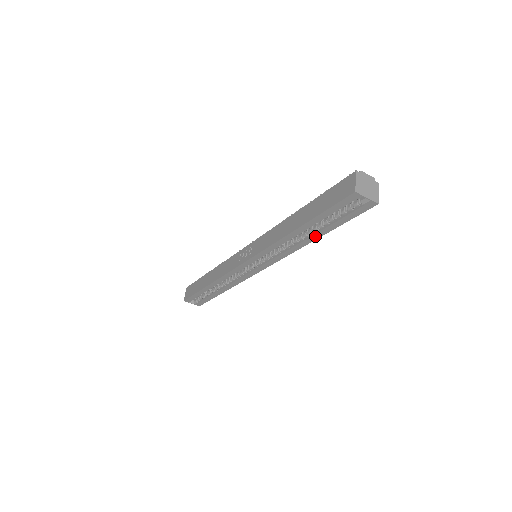
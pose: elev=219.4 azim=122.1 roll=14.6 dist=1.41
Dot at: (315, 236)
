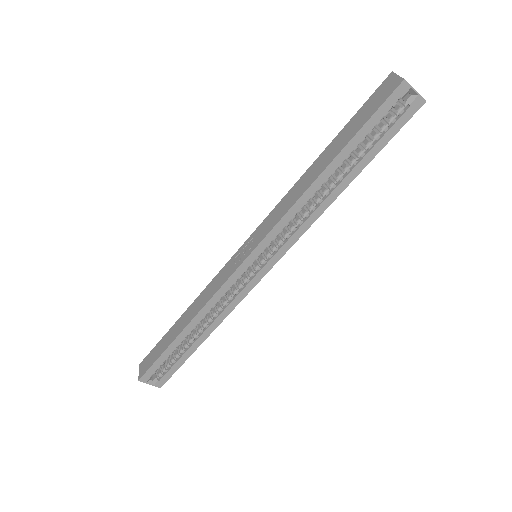
Dot at: (346, 181)
